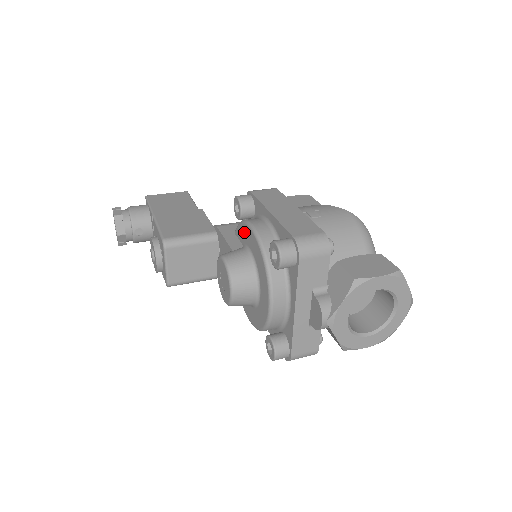
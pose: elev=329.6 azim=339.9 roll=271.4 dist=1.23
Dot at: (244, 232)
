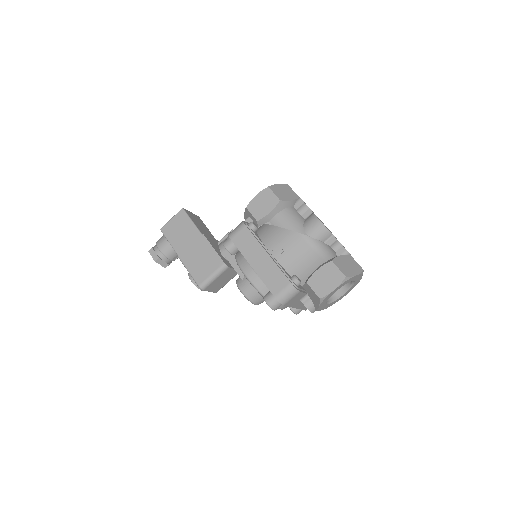
Dot at: occluded
